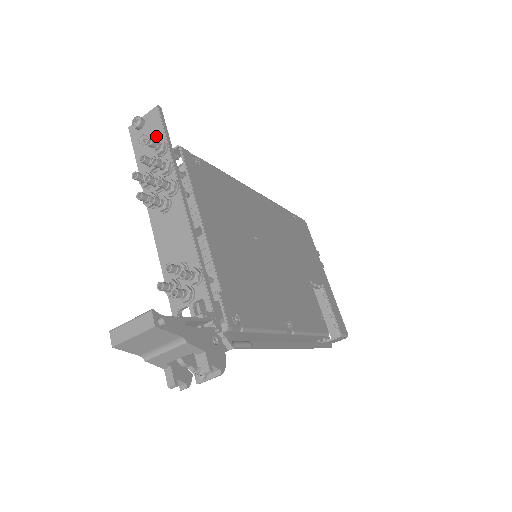
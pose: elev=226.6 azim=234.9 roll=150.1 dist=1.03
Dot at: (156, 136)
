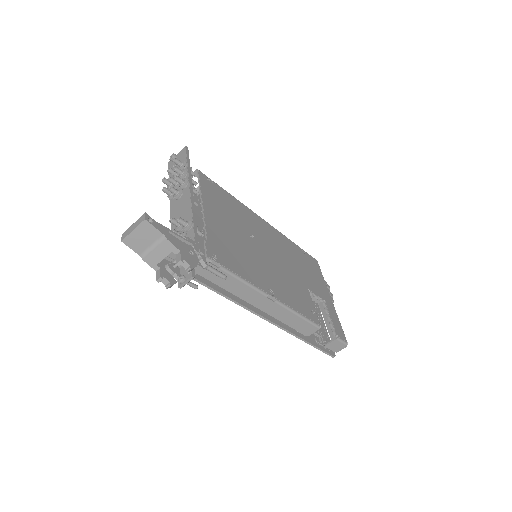
Dot at: occluded
